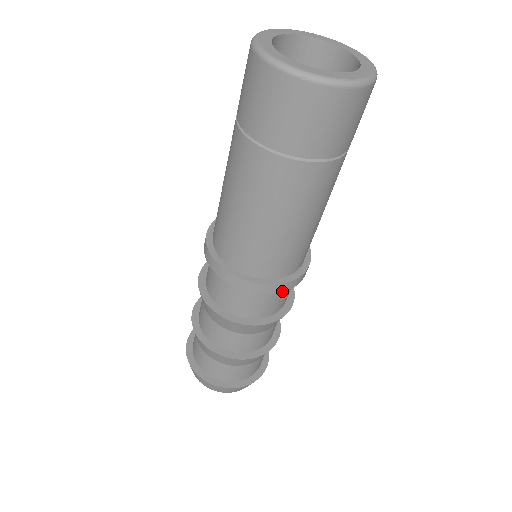
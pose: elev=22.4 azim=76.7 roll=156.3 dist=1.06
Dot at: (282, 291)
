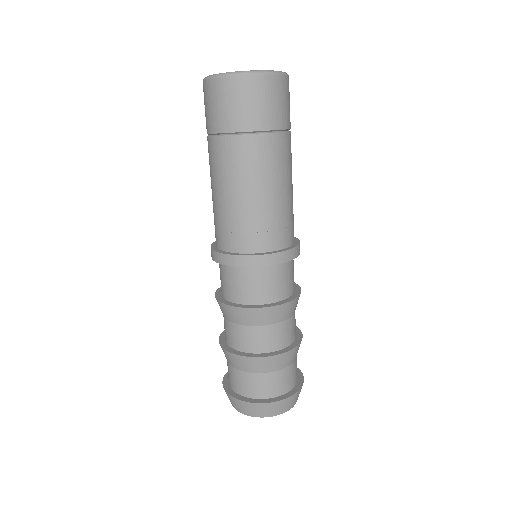
Dot at: (269, 264)
